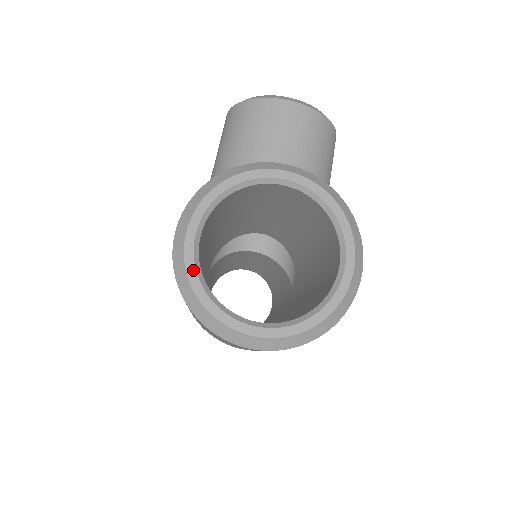
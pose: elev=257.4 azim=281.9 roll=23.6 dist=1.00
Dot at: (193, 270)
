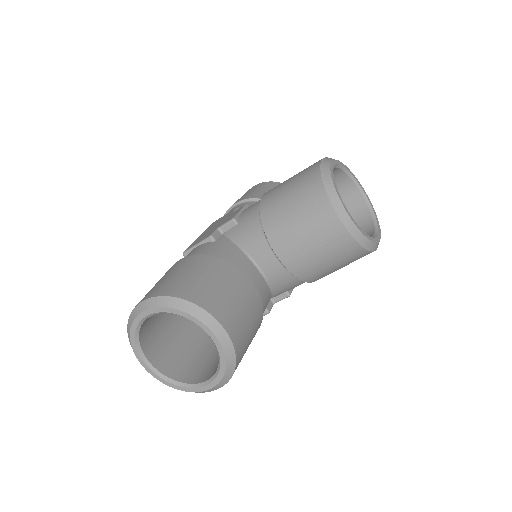
Dot at: (135, 326)
